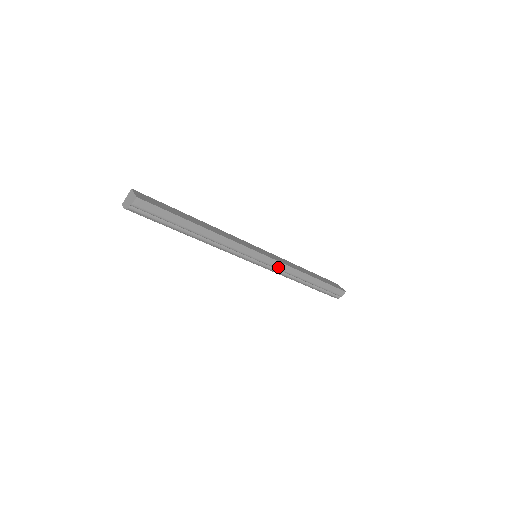
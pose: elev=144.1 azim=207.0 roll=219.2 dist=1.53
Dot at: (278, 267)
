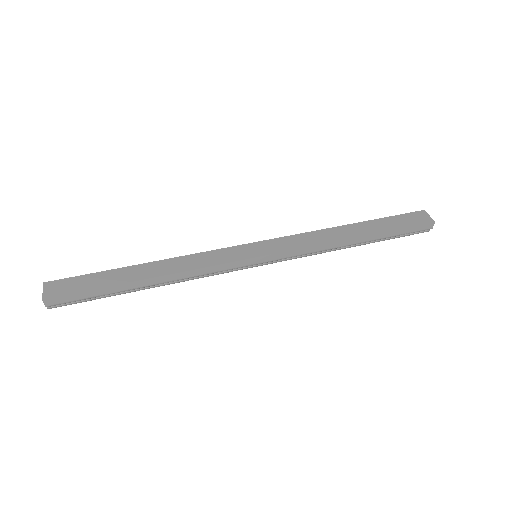
Dot at: (294, 255)
